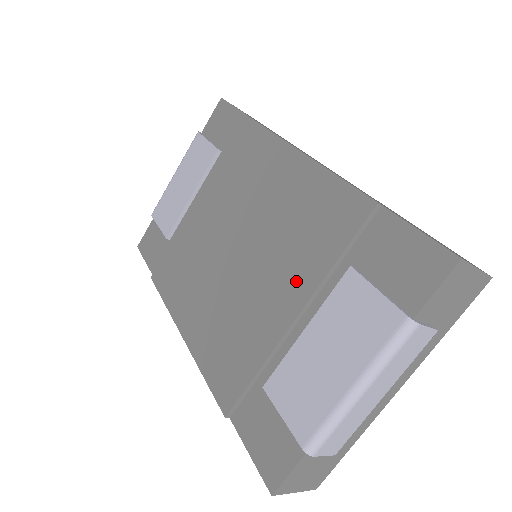
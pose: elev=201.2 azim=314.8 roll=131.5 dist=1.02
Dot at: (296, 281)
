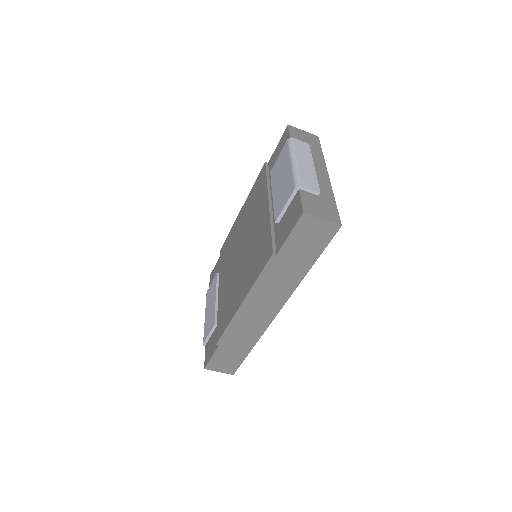
Dot at: (262, 204)
